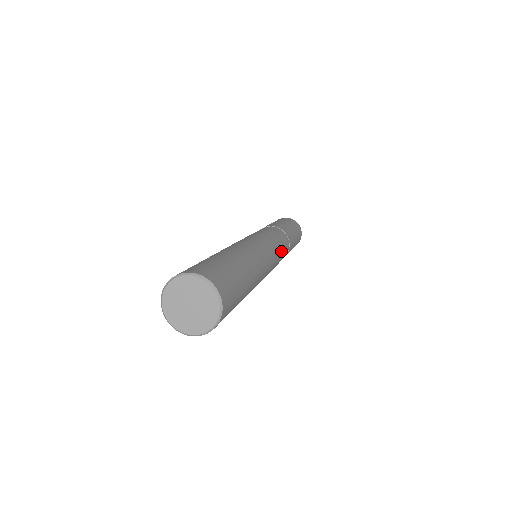
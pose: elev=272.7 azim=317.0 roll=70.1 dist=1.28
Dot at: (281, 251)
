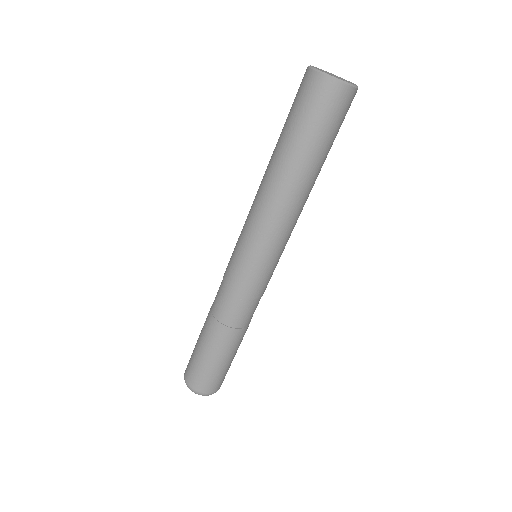
Dot at: occluded
